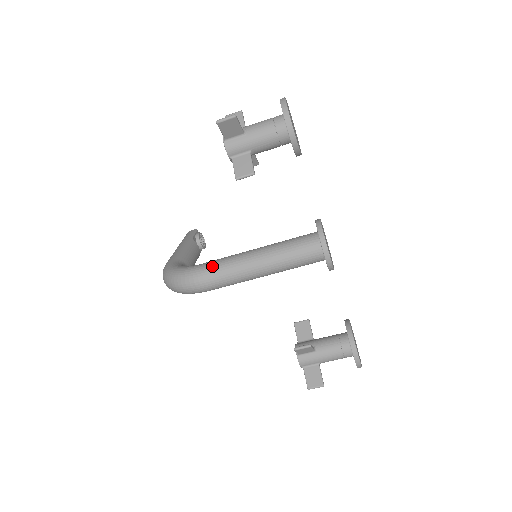
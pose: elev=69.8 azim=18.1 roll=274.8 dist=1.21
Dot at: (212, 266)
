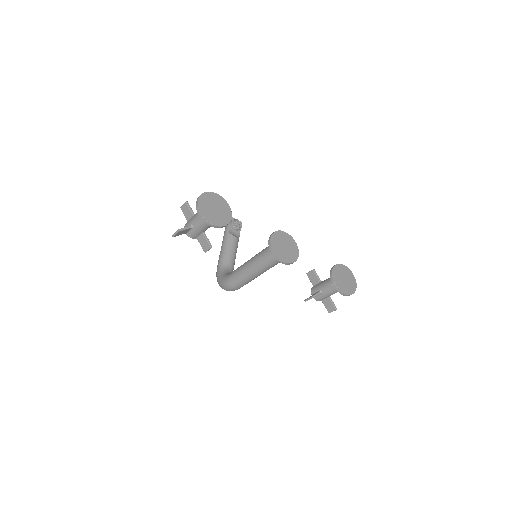
Dot at: (233, 278)
